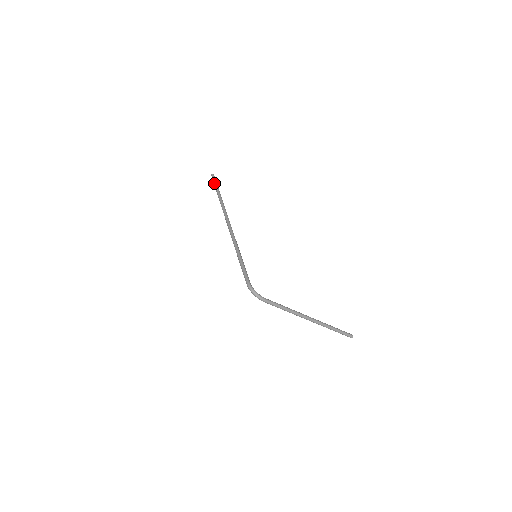
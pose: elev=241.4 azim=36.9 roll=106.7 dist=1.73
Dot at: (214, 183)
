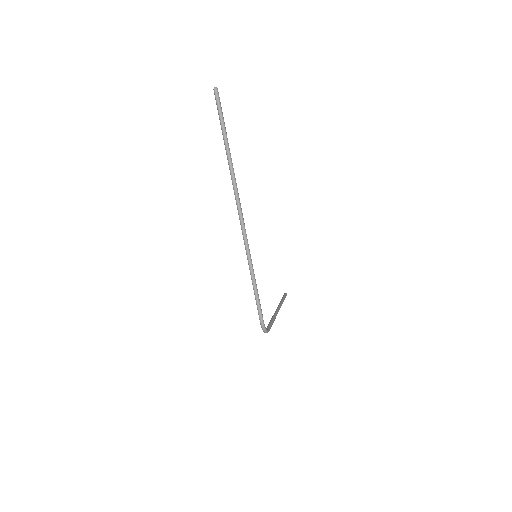
Dot at: (221, 117)
